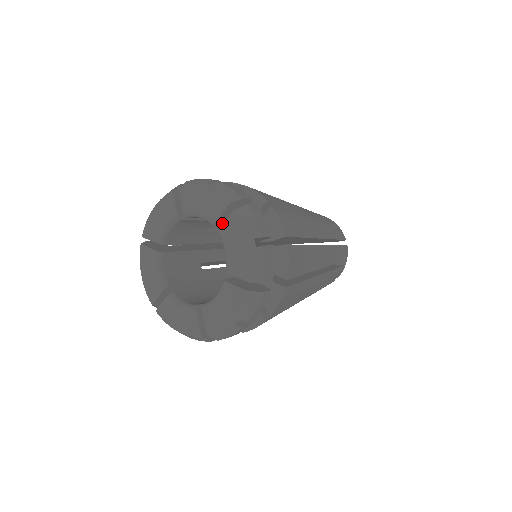
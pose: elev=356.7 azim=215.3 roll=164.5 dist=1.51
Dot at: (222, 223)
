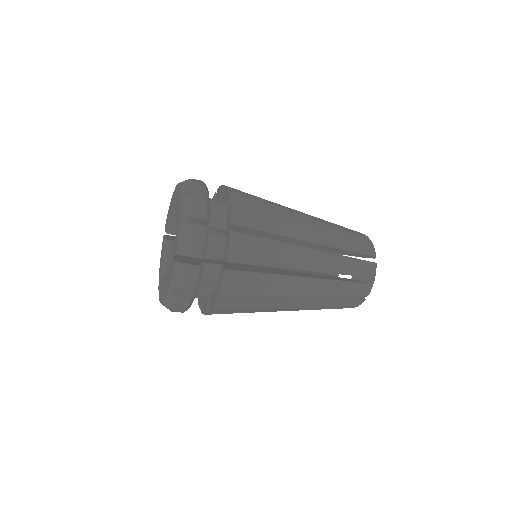
Dot at: occluded
